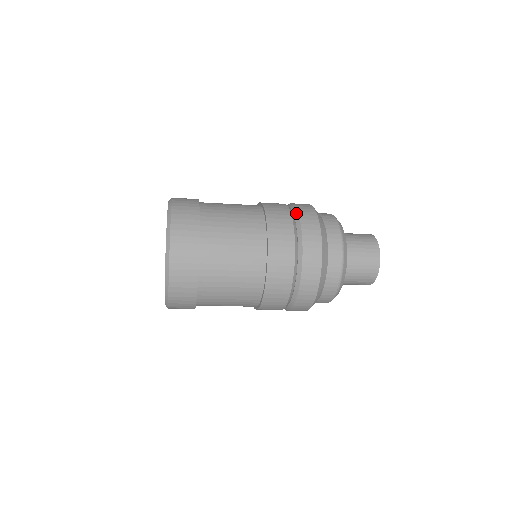
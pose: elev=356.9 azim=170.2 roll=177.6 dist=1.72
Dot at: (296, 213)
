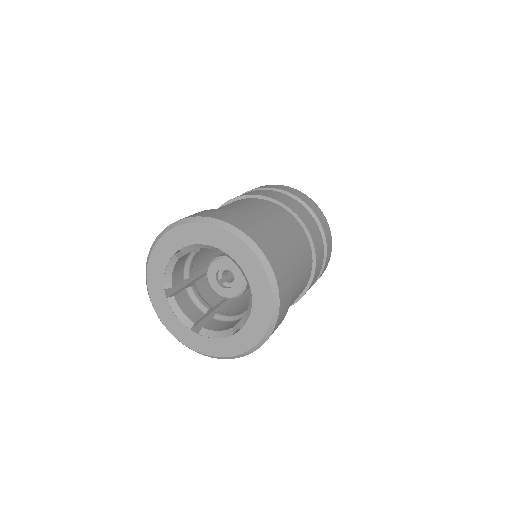
Dot at: (265, 189)
